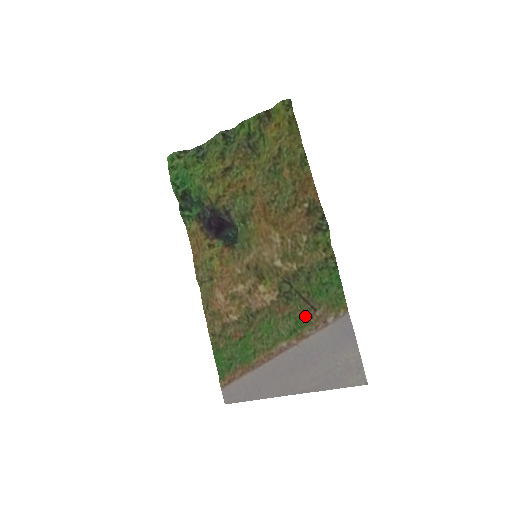
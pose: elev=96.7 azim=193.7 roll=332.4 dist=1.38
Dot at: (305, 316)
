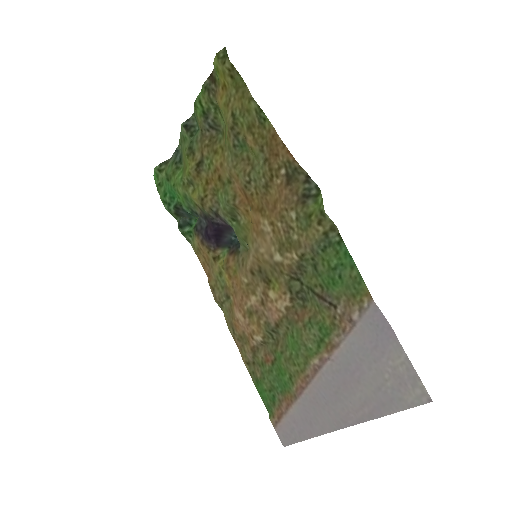
Dot at: (327, 318)
